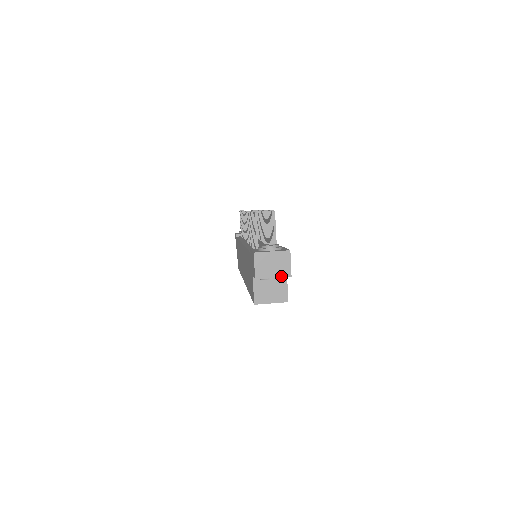
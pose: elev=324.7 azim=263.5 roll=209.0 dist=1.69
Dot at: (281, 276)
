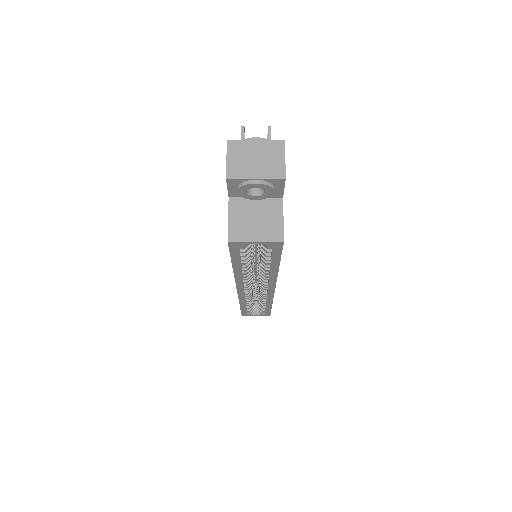
Dot at: (268, 177)
